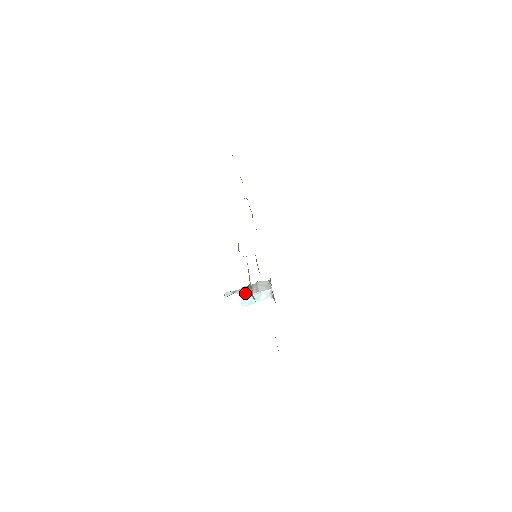
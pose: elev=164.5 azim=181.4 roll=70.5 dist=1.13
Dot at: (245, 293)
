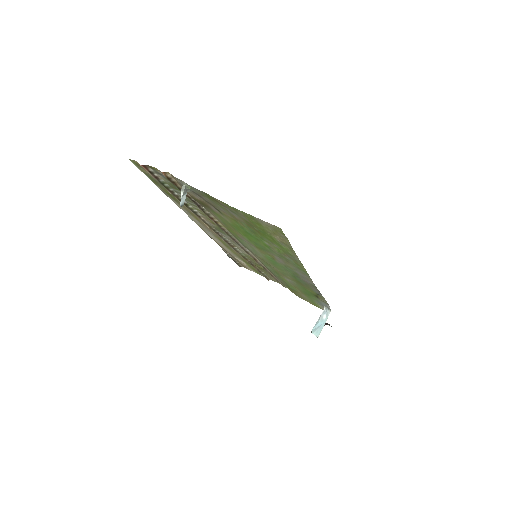
Dot at: (183, 189)
